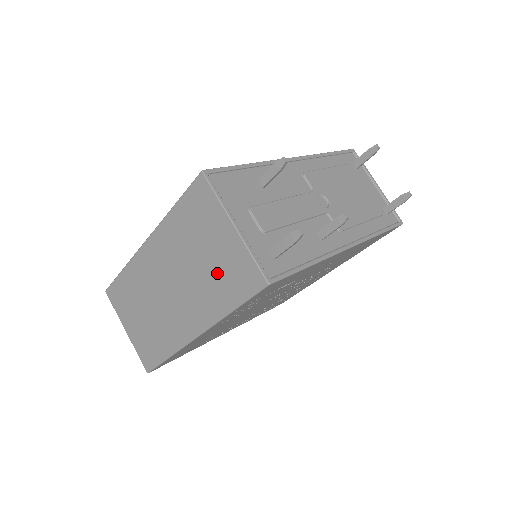
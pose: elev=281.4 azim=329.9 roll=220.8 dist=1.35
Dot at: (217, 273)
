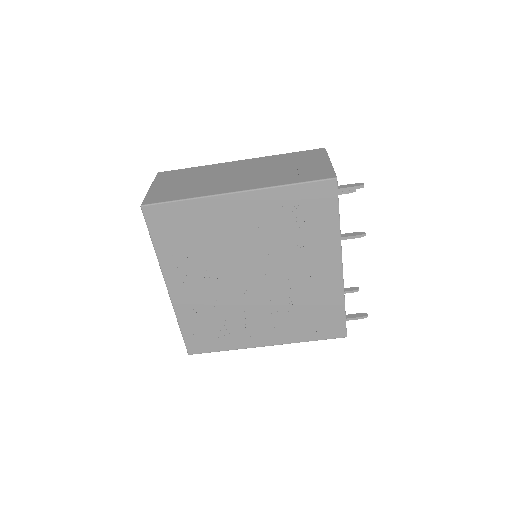
Dot at: (295, 172)
